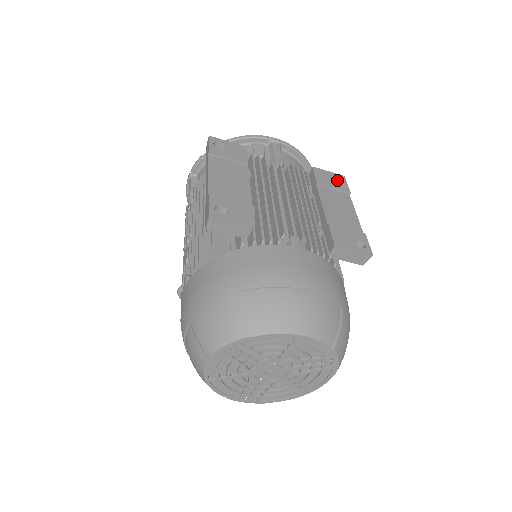
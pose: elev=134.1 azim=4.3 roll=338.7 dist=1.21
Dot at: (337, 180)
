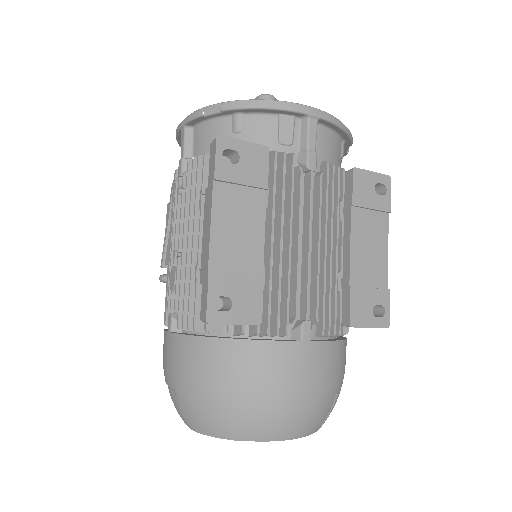
Dot at: (380, 184)
